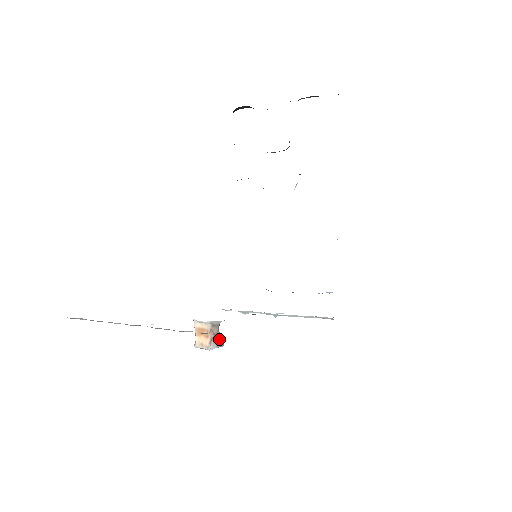
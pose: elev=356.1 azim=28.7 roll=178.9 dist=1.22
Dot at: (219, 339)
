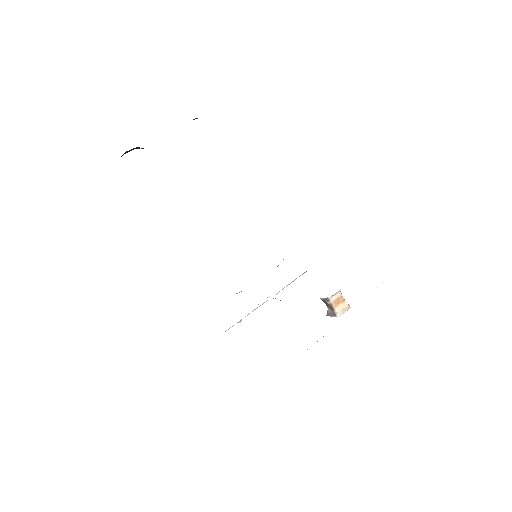
Dot at: occluded
